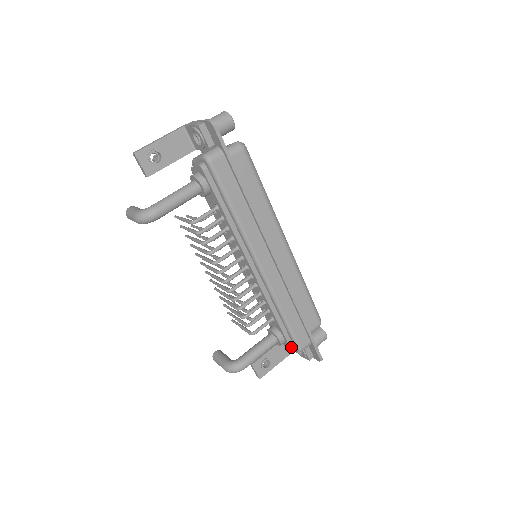
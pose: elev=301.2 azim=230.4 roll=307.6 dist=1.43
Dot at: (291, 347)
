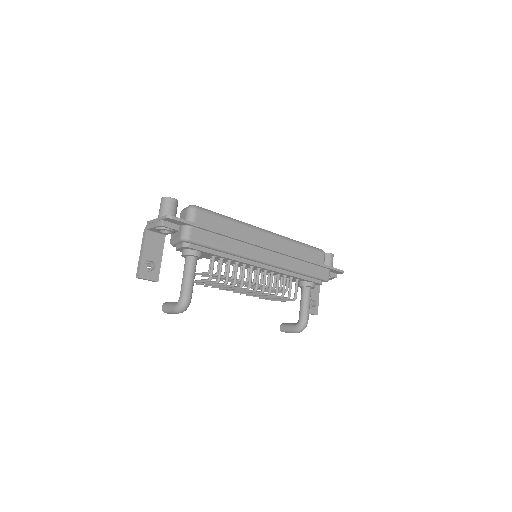
Dot at: (321, 283)
